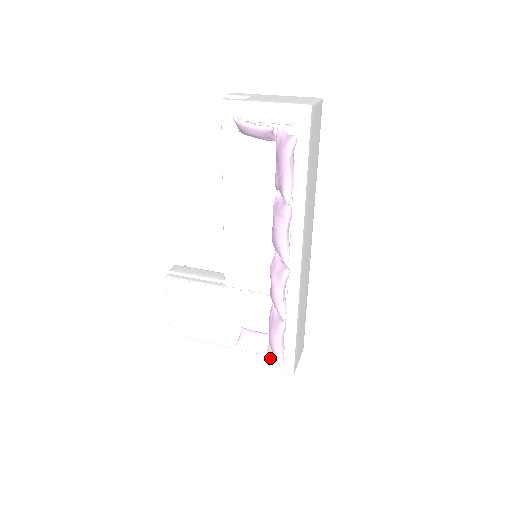
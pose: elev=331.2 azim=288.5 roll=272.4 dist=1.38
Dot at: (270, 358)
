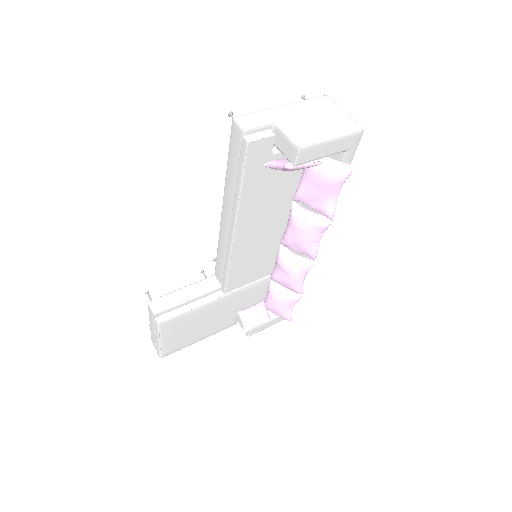
Dot at: (274, 319)
